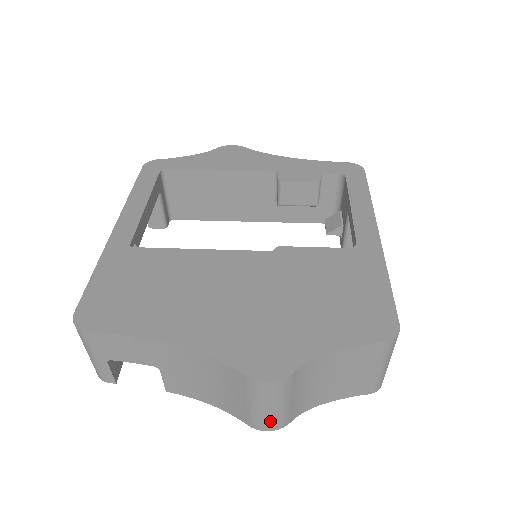
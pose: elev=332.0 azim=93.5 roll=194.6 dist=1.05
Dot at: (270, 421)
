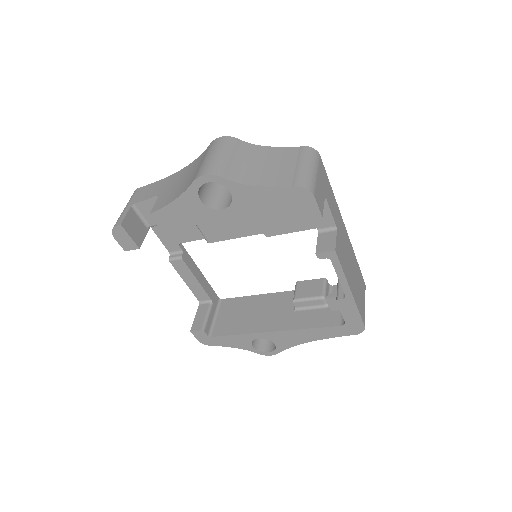
Dot at: (210, 166)
